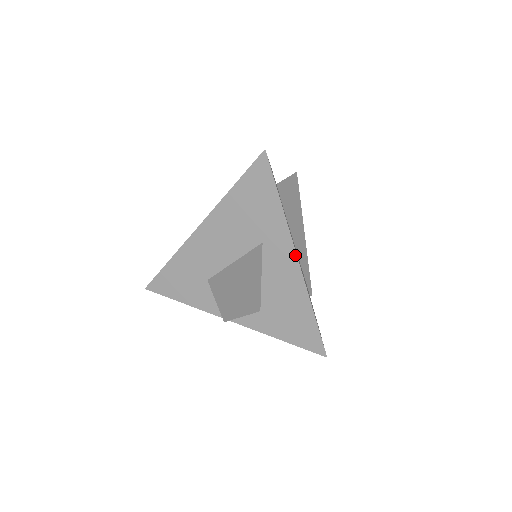
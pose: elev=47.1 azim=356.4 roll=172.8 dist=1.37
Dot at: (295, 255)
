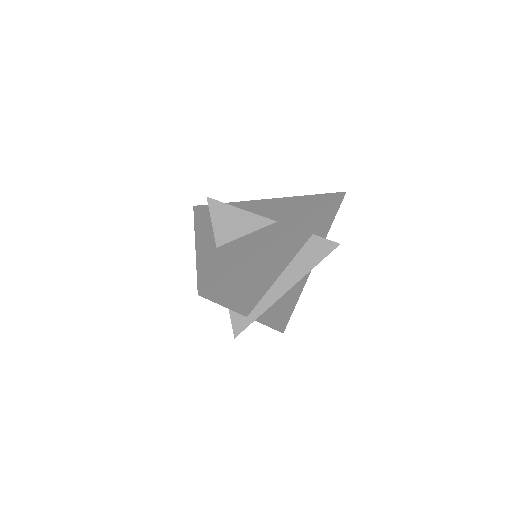
Dot at: (281, 236)
